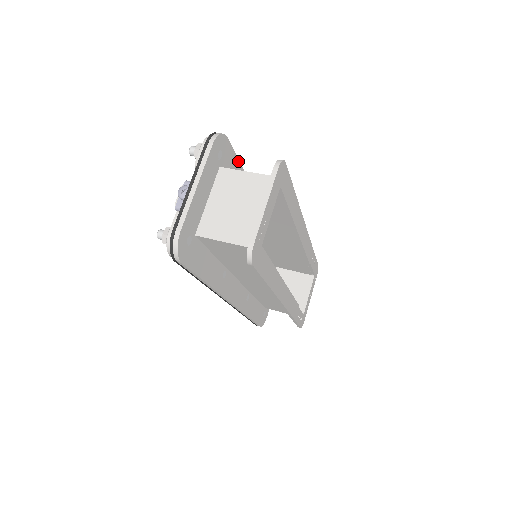
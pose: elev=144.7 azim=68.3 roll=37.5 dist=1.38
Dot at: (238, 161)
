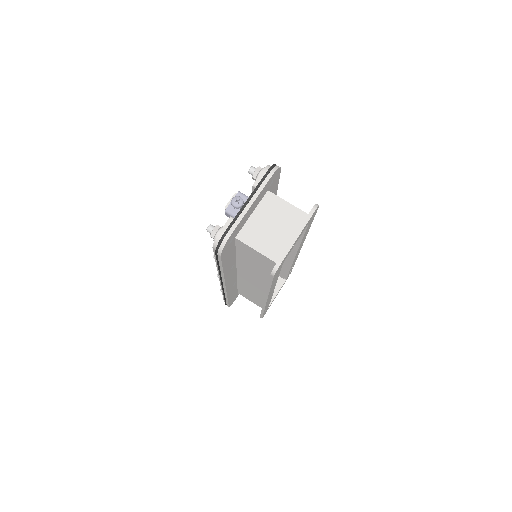
Dot at: (277, 185)
